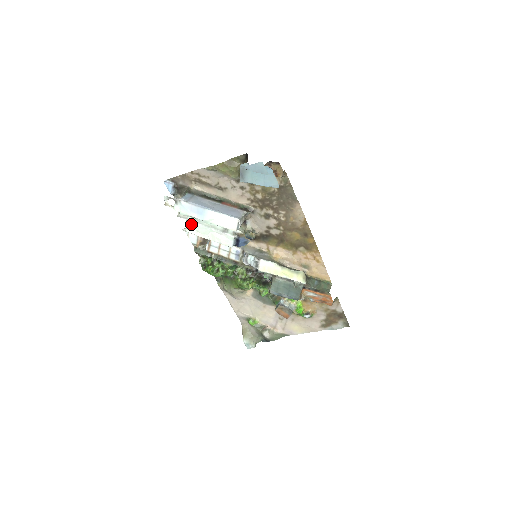
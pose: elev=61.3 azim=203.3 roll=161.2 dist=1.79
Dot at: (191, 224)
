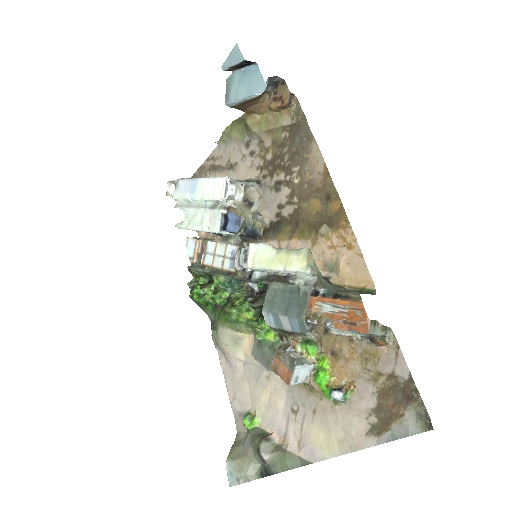
Dot at: (186, 215)
